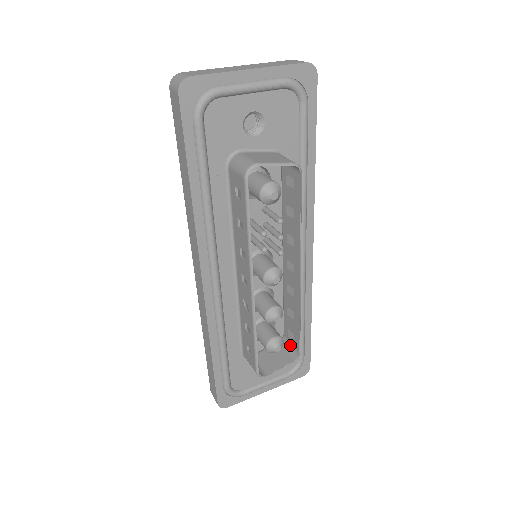
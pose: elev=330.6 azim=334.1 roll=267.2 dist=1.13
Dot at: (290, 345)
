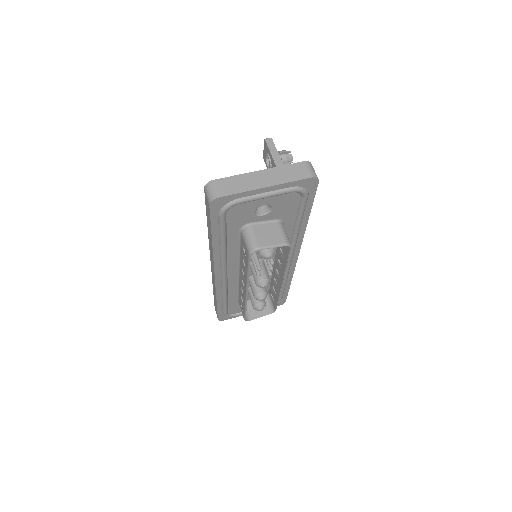
Dot at: (271, 301)
